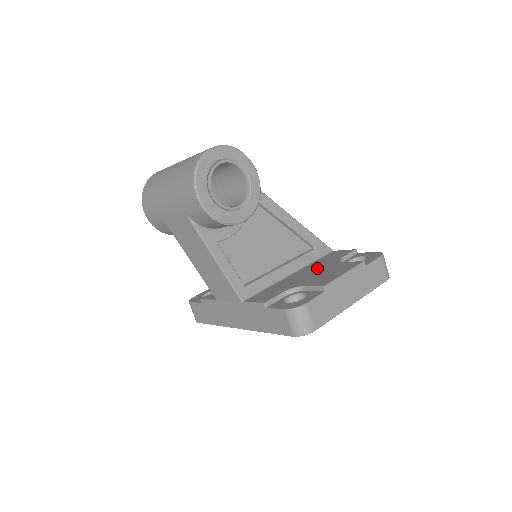
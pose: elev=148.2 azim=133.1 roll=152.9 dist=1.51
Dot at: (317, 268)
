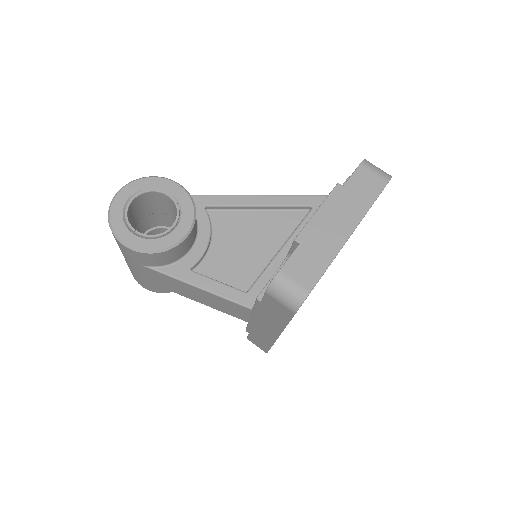
Dot at: occluded
